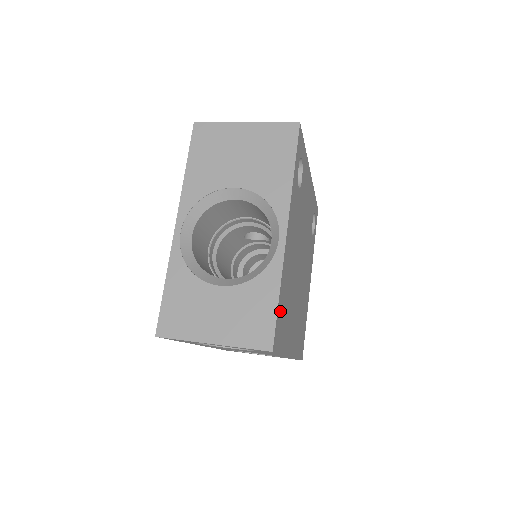
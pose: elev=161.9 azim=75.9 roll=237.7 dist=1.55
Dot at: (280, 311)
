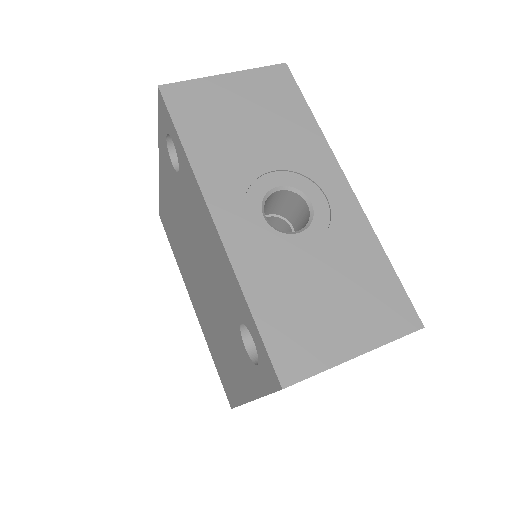
Dot at: occluded
